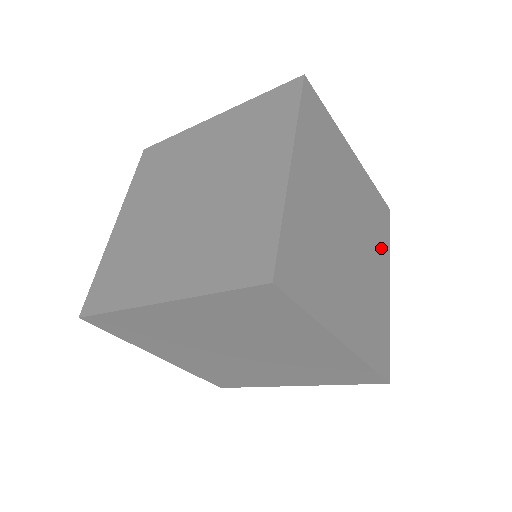
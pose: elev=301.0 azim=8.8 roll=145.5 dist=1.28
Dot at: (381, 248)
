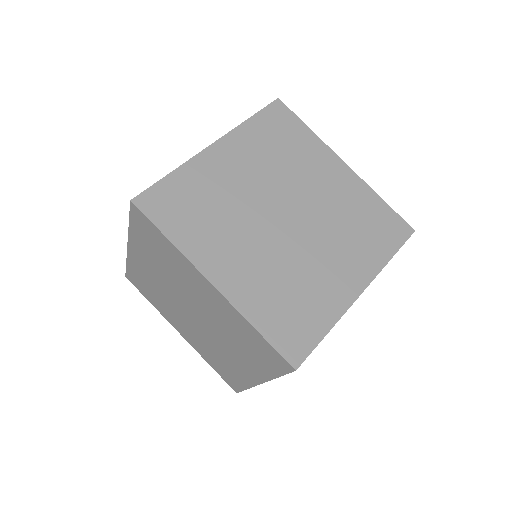
Dot at: (309, 154)
